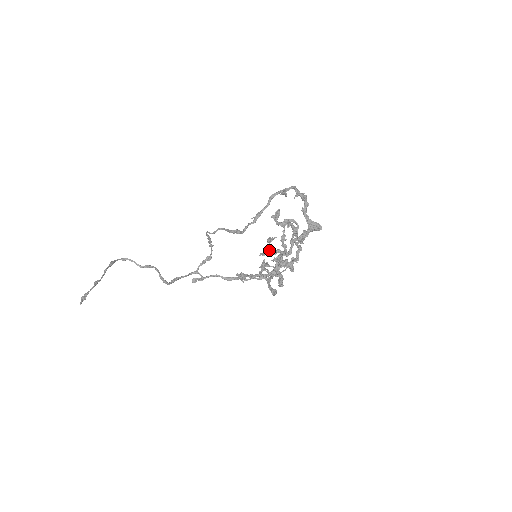
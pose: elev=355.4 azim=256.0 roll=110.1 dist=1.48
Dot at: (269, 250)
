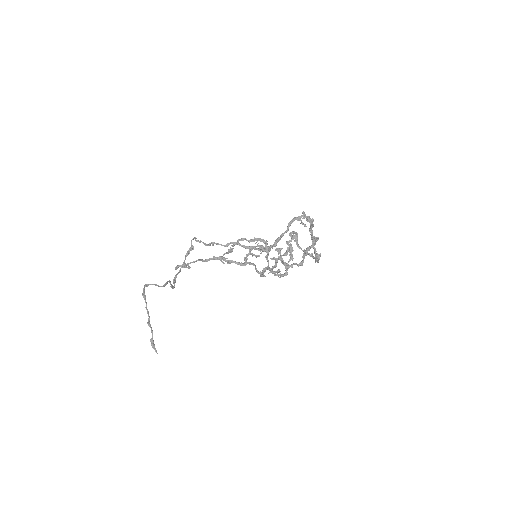
Dot at: (289, 266)
